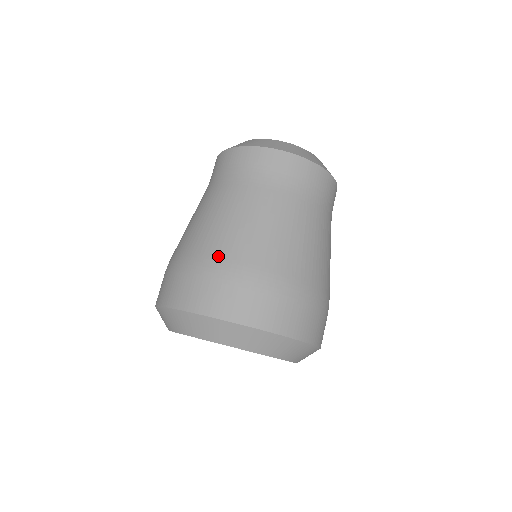
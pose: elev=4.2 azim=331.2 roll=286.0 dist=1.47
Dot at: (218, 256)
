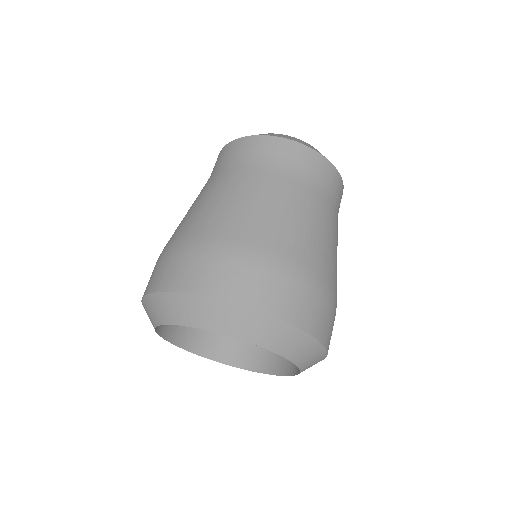
Dot at: (298, 258)
